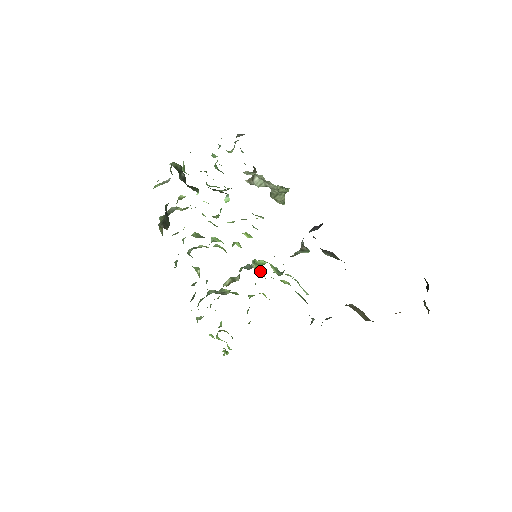
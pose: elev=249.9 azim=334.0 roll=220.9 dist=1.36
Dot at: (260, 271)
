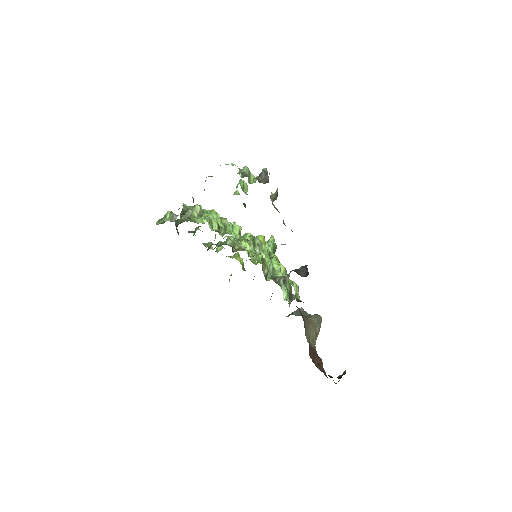
Dot at: (271, 245)
